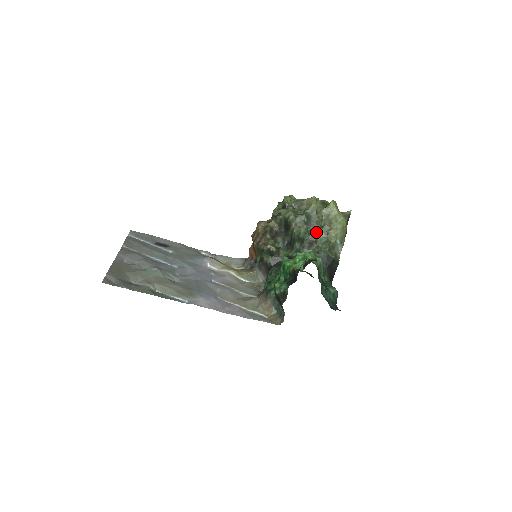
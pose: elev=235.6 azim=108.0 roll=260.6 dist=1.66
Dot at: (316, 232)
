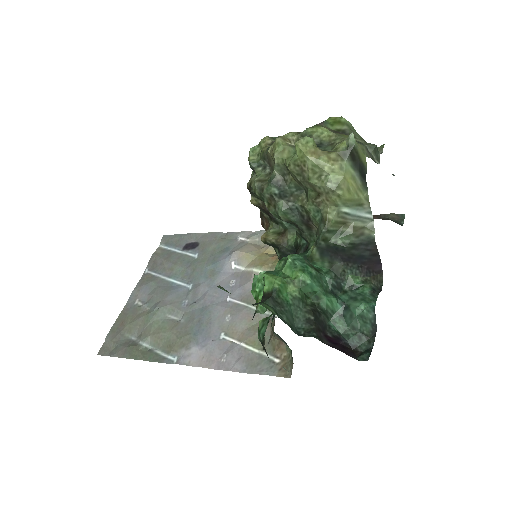
Dot at: (302, 206)
